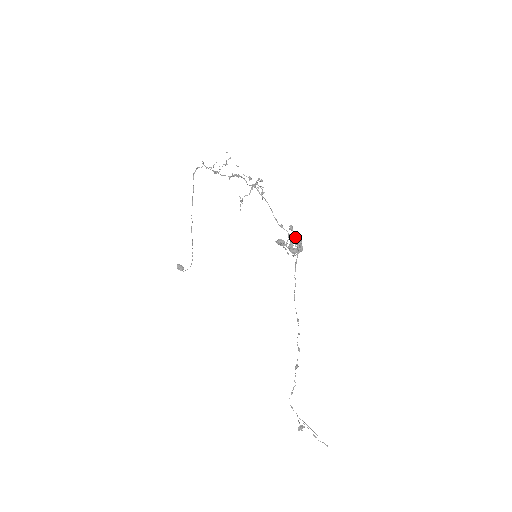
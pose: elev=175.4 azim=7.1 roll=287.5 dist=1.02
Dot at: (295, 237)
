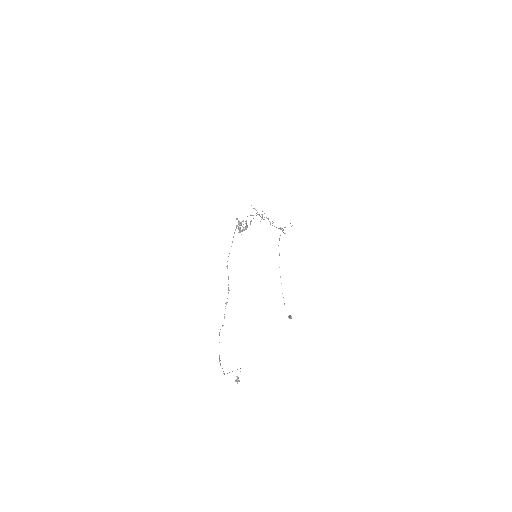
Dot at: (246, 226)
